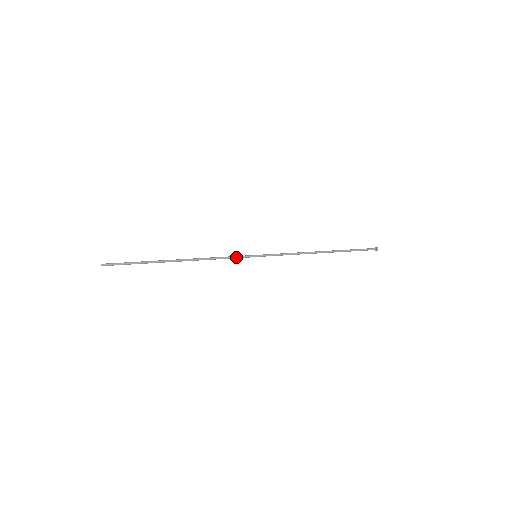
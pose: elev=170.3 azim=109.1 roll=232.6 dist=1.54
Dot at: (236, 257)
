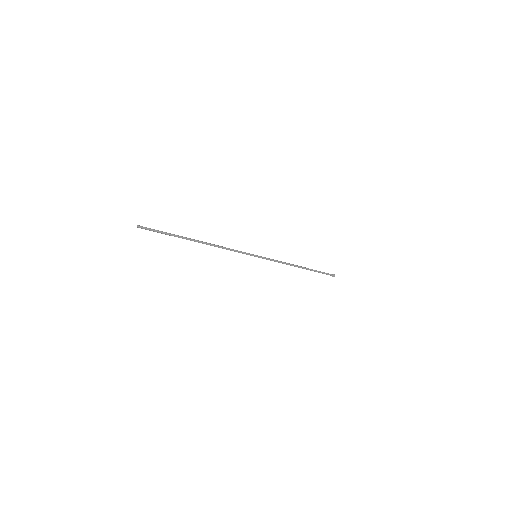
Dot at: (242, 252)
